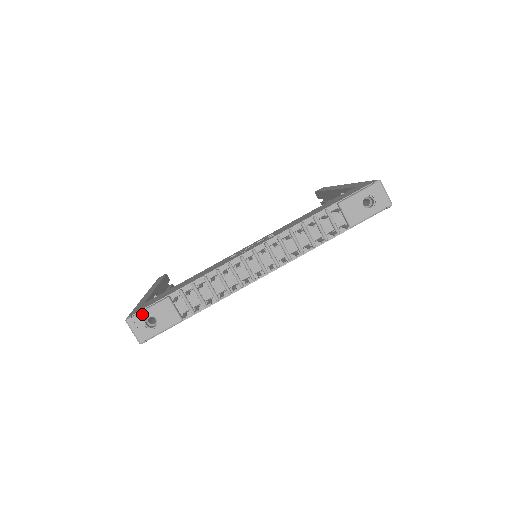
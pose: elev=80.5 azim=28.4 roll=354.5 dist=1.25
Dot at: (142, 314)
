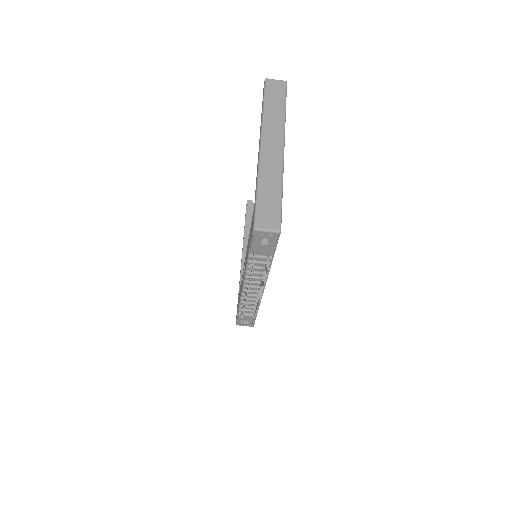
Dot at: (238, 322)
